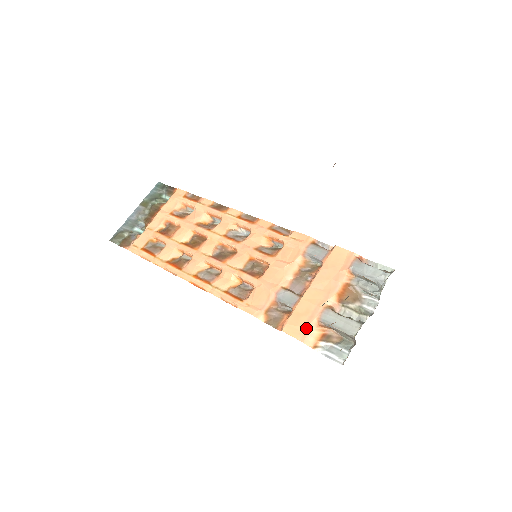
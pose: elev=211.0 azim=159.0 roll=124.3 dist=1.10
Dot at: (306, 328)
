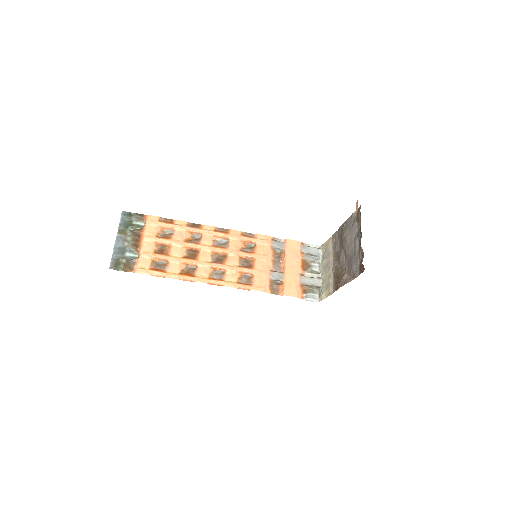
Dot at: (296, 289)
